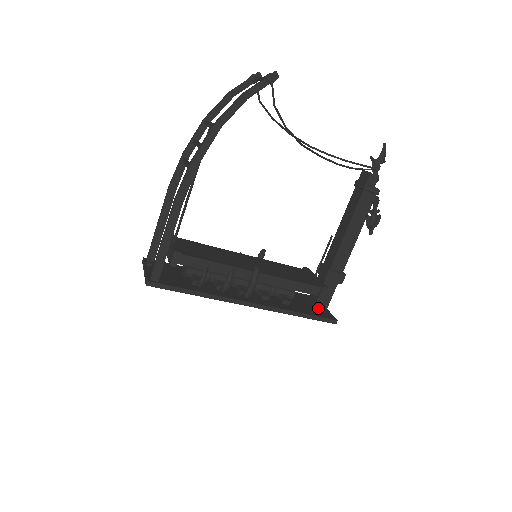
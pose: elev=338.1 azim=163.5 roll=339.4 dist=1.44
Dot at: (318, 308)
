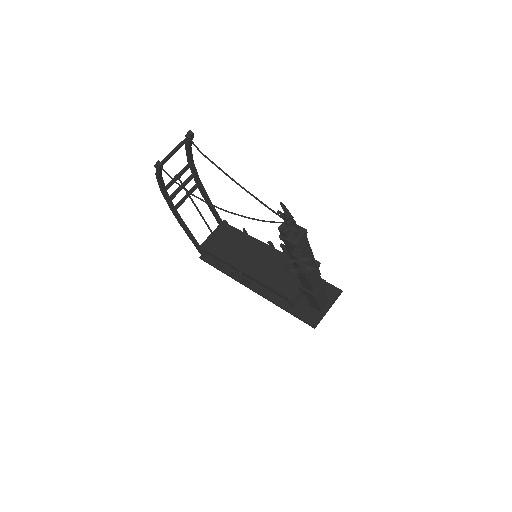
Dot at: (314, 307)
